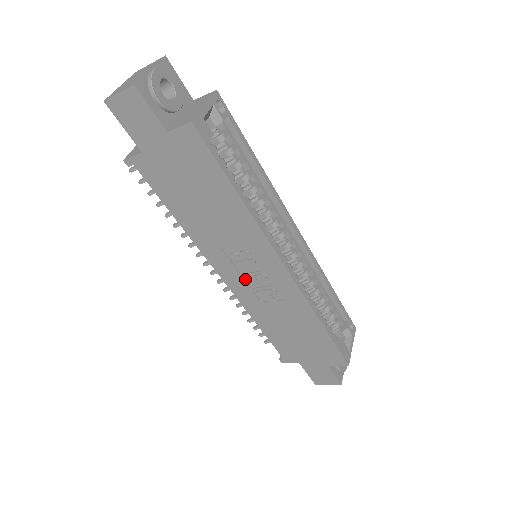
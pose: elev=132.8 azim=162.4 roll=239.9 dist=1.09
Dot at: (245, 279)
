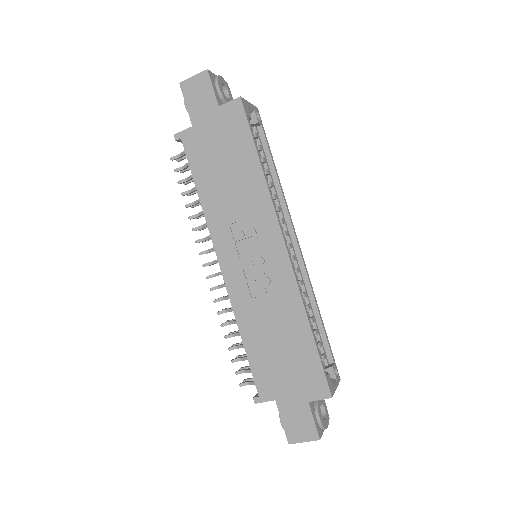
Dot at: (243, 265)
